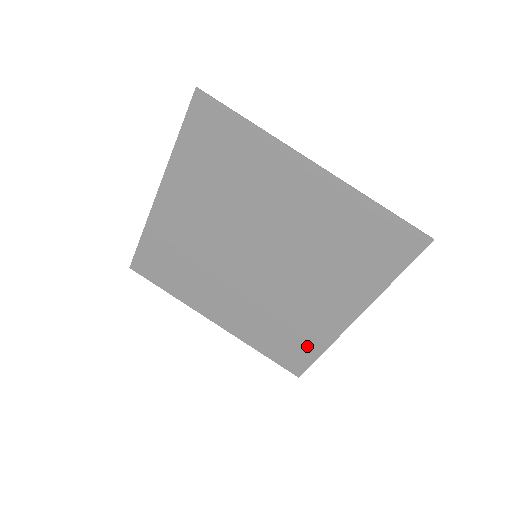
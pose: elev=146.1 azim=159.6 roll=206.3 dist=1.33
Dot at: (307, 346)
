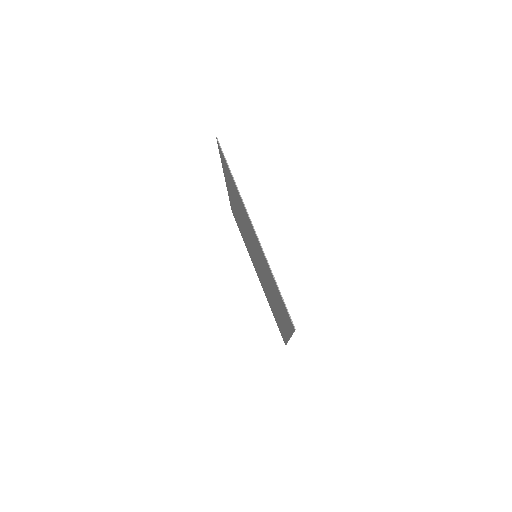
Dot at: (282, 331)
